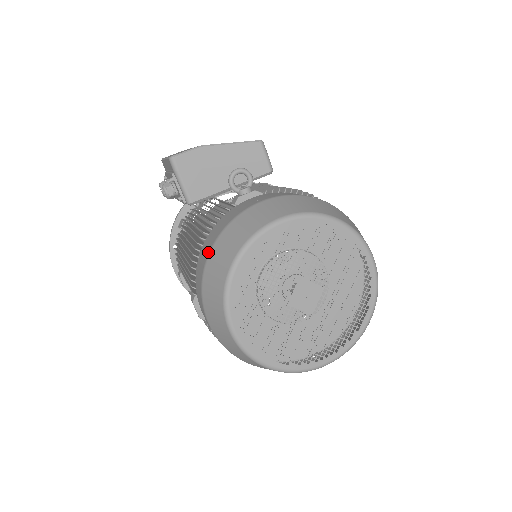
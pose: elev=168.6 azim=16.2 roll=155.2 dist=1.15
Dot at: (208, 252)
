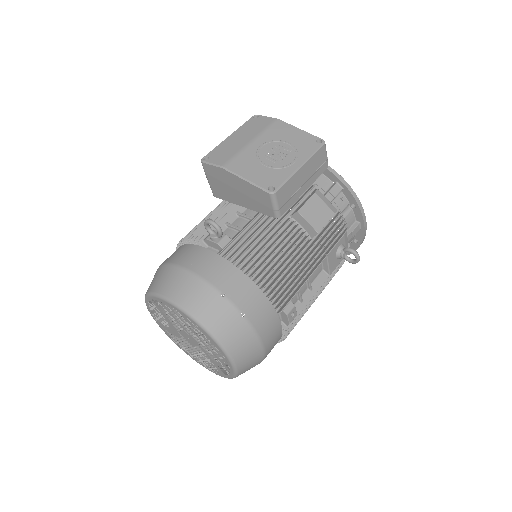
Dot at: occluded
